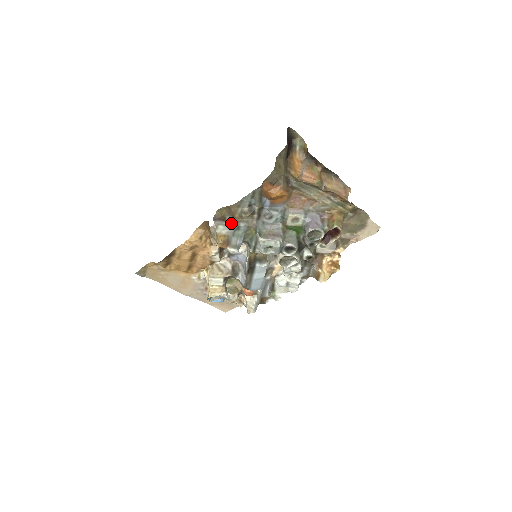
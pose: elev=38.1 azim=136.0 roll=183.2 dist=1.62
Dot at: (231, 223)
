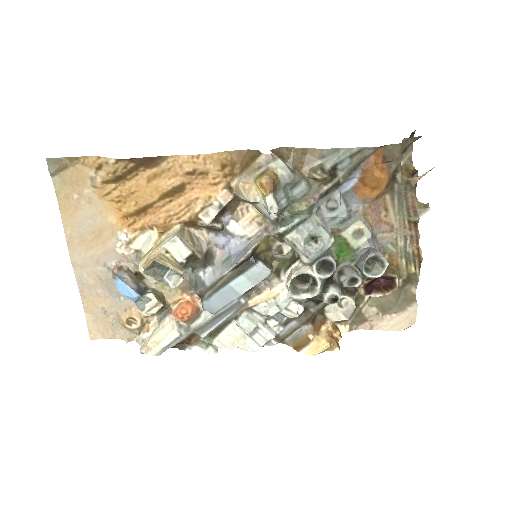
Dot at: (293, 171)
